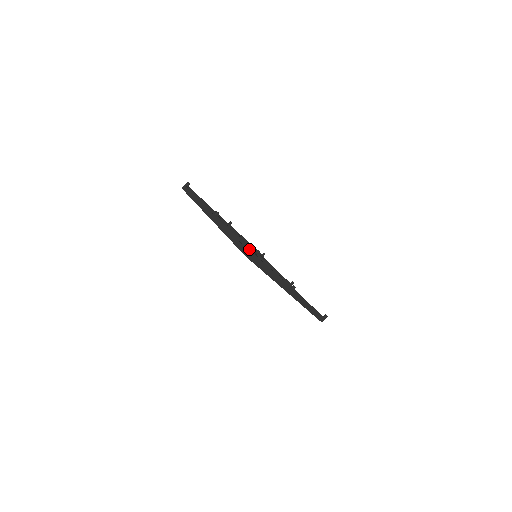
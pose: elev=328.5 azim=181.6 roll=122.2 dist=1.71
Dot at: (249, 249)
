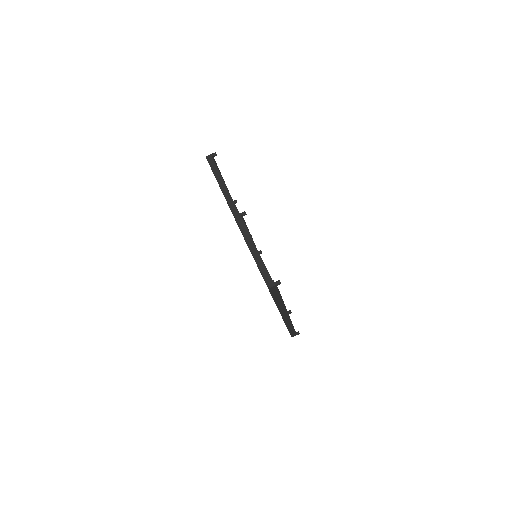
Dot at: occluded
